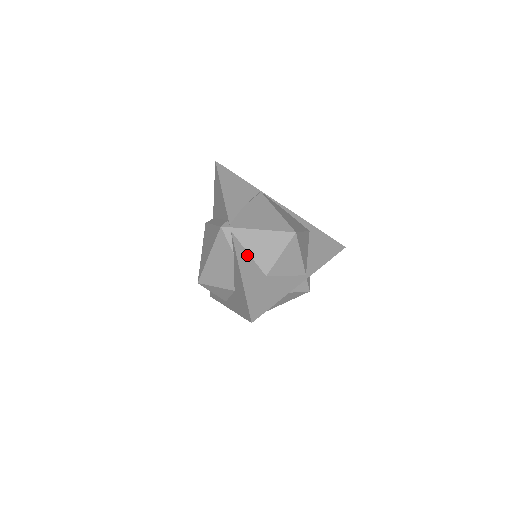
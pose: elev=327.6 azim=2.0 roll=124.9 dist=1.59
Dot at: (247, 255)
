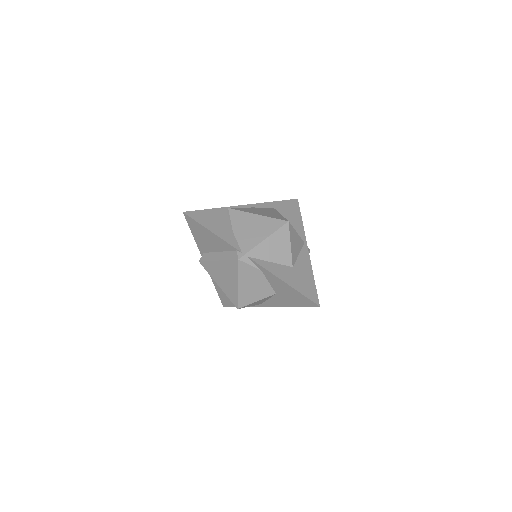
Dot at: (271, 264)
